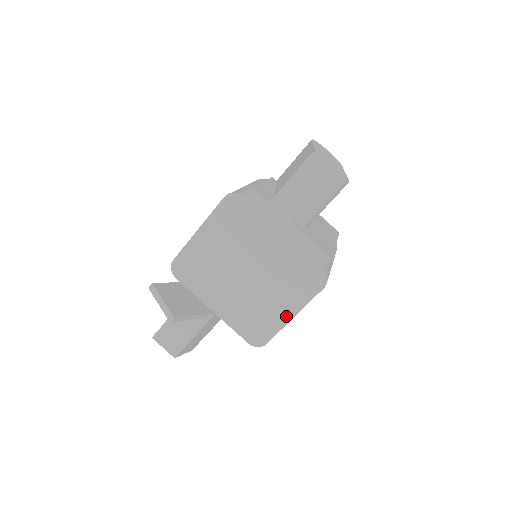
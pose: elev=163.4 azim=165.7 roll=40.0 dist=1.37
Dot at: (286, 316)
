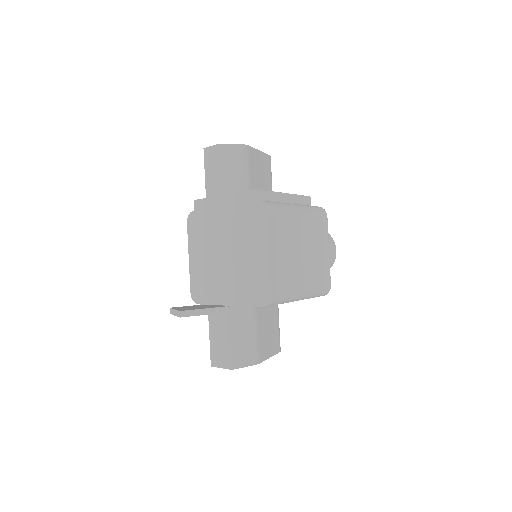
Dot at: (266, 258)
